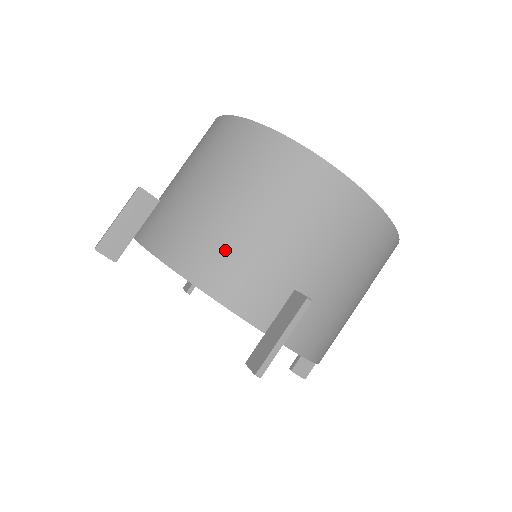
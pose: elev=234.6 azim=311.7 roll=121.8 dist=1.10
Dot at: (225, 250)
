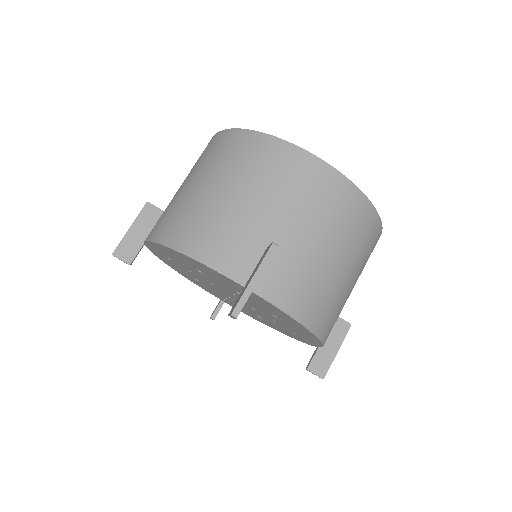
Dot at: (205, 221)
